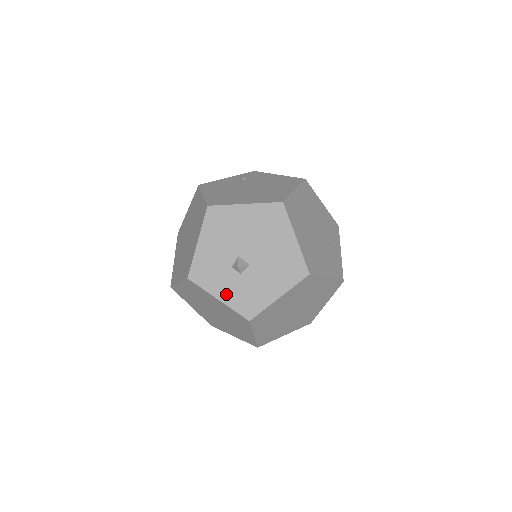
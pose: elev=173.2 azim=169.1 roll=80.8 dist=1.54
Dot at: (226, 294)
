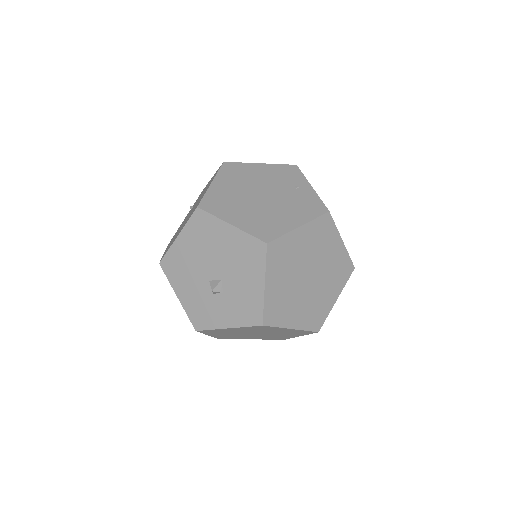
Dot at: (228, 319)
